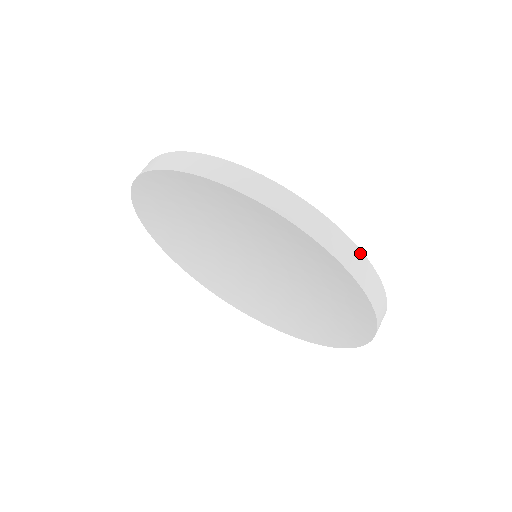
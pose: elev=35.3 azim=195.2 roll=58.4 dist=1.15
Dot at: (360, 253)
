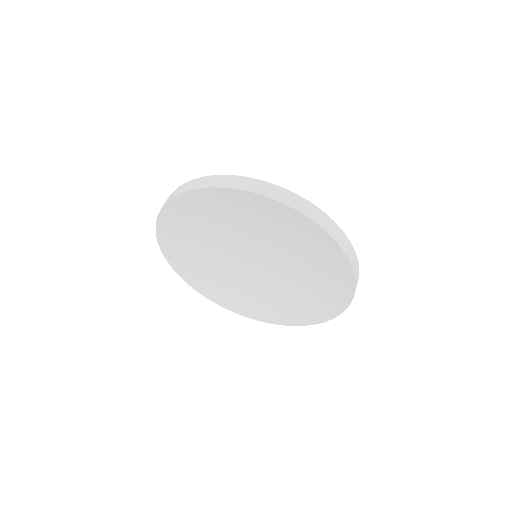
Dot at: (301, 198)
